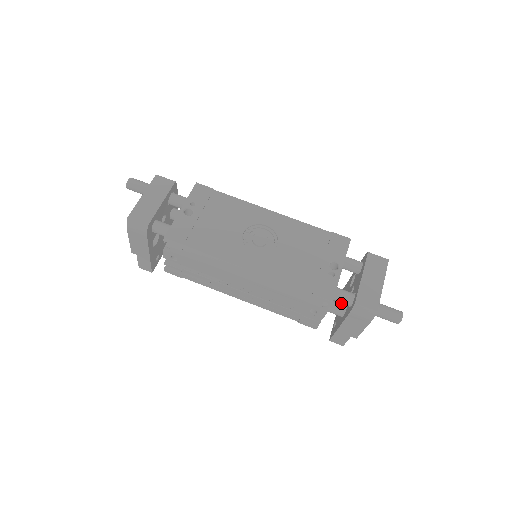
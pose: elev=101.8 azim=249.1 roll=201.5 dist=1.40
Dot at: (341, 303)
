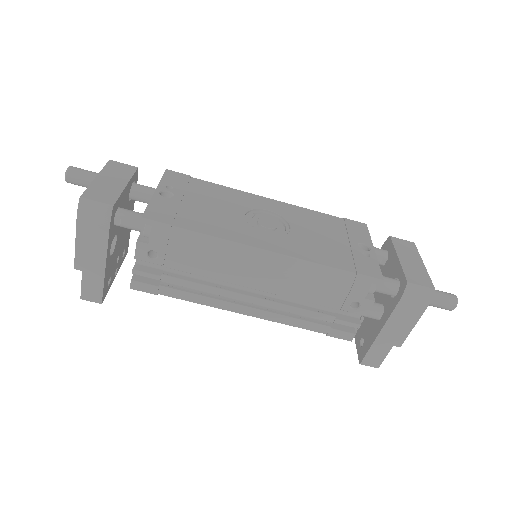
Dot at: (374, 302)
